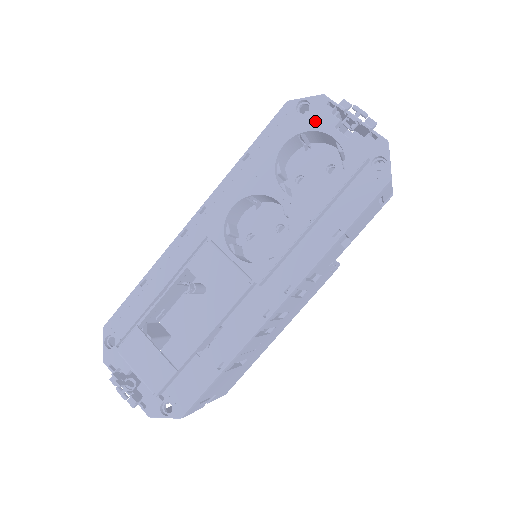
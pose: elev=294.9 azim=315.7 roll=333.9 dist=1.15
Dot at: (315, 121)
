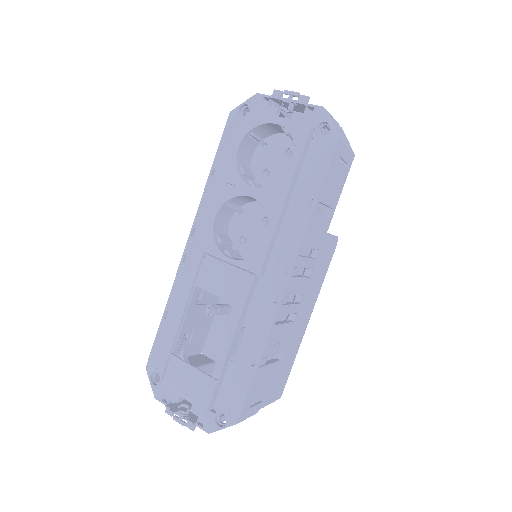
Dot at: (256, 117)
